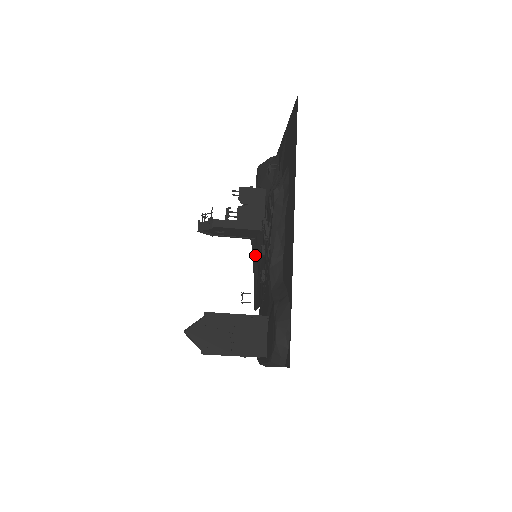
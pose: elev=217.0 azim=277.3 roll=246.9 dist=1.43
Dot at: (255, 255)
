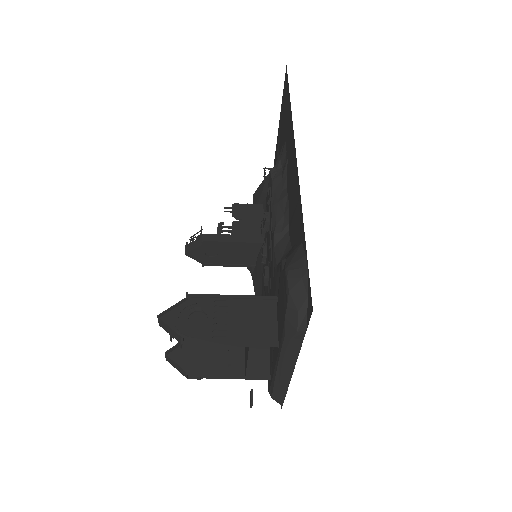
Dot at: (257, 283)
